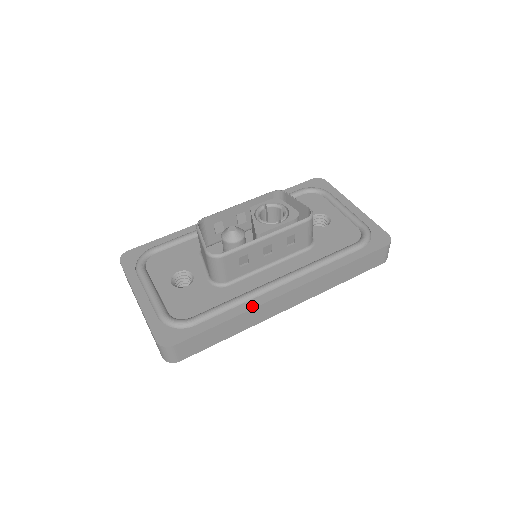
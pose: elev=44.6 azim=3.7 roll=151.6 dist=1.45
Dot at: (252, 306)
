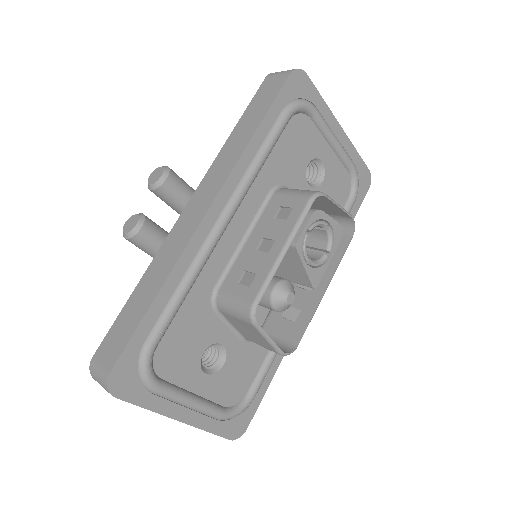
Dot at: occluded
